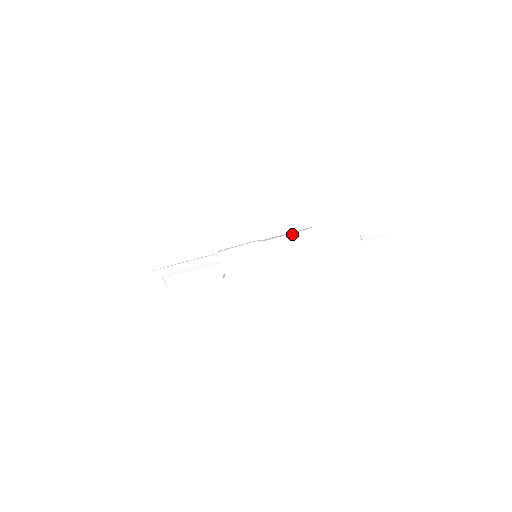
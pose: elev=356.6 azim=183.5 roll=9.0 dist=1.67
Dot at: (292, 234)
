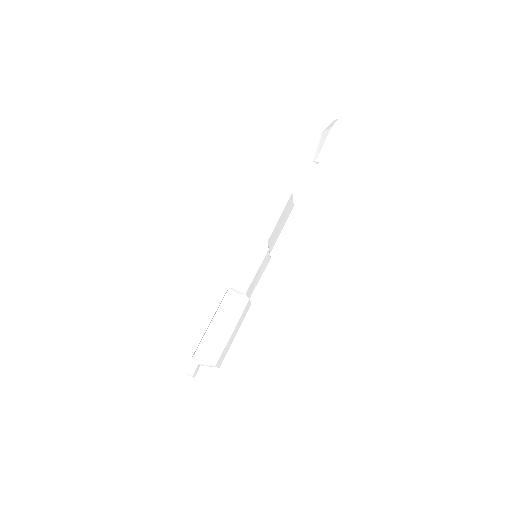
Dot at: (262, 206)
